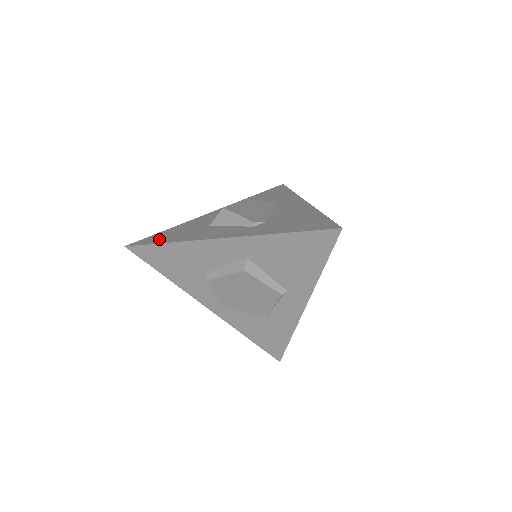
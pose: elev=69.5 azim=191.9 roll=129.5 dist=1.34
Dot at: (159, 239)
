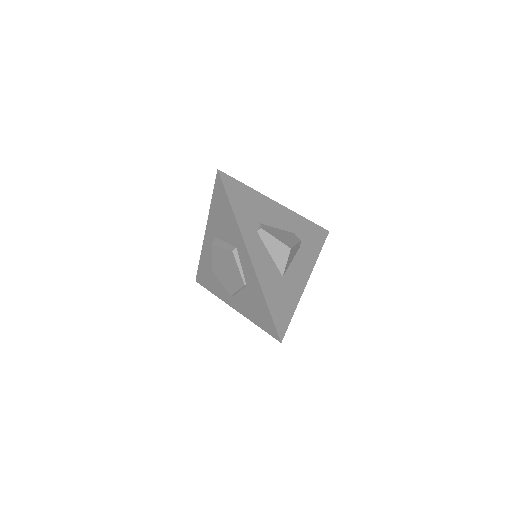
Dot at: occluded
